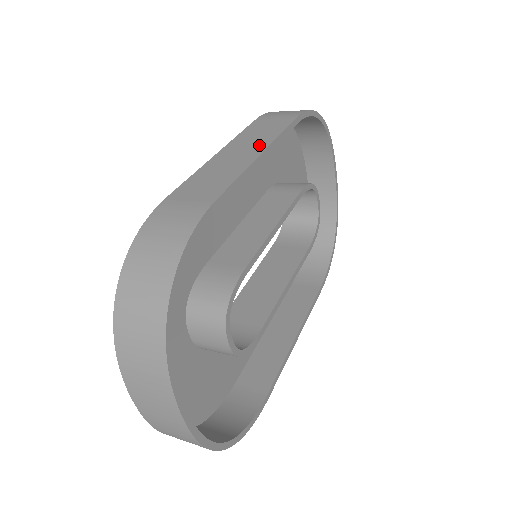
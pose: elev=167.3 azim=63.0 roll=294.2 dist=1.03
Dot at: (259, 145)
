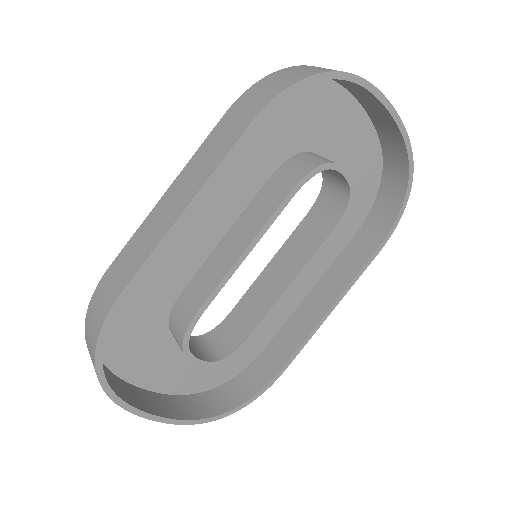
Dot at: (191, 190)
